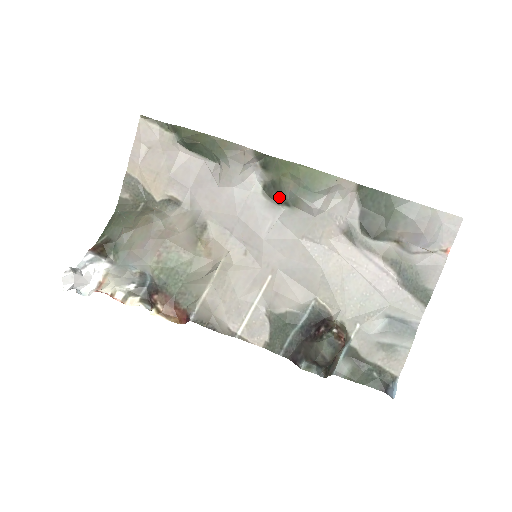
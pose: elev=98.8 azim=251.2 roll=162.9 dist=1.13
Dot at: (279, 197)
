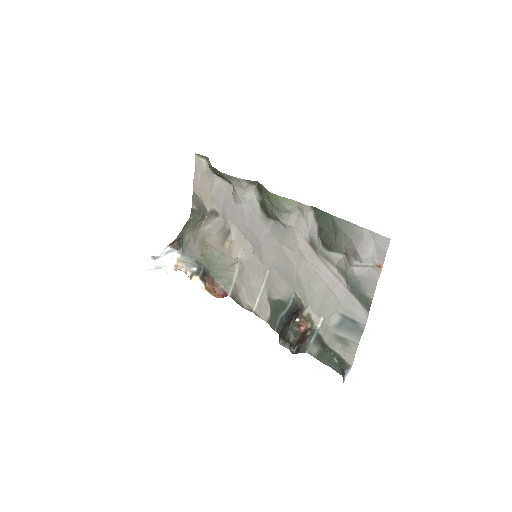
Dot at: (267, 213)
